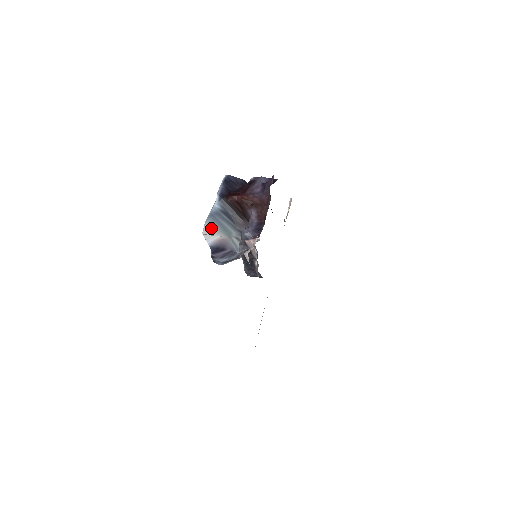
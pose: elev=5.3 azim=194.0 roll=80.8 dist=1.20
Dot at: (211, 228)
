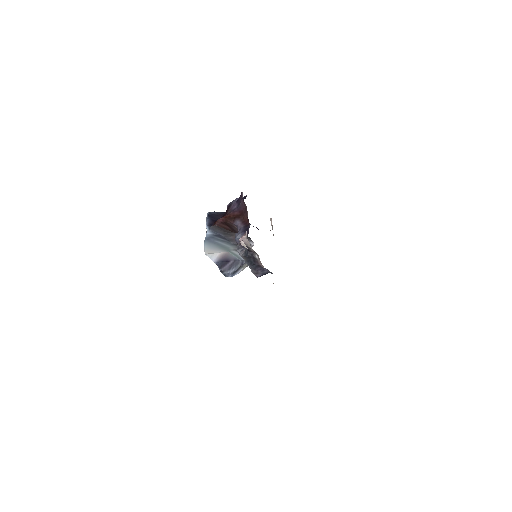
Dot at: (210, 248)
